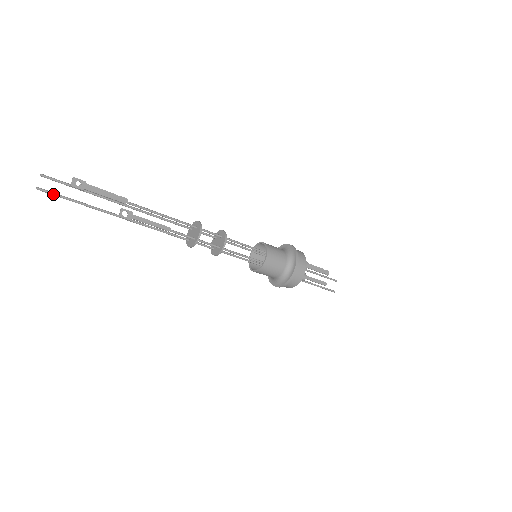
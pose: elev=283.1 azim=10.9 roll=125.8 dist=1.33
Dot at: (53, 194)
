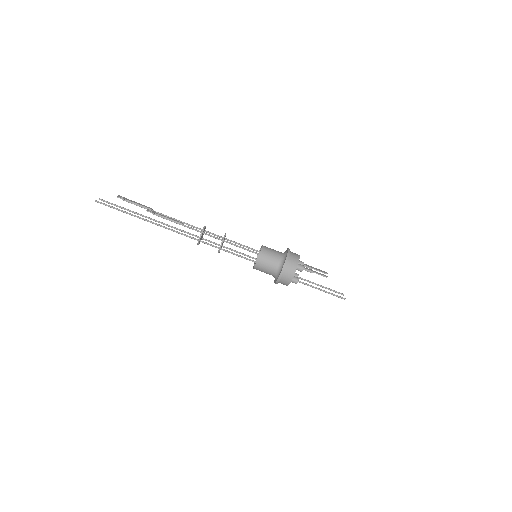
Dot at: (105, 204)
